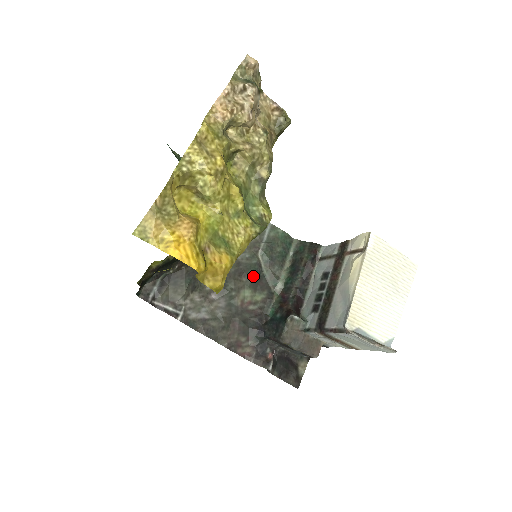
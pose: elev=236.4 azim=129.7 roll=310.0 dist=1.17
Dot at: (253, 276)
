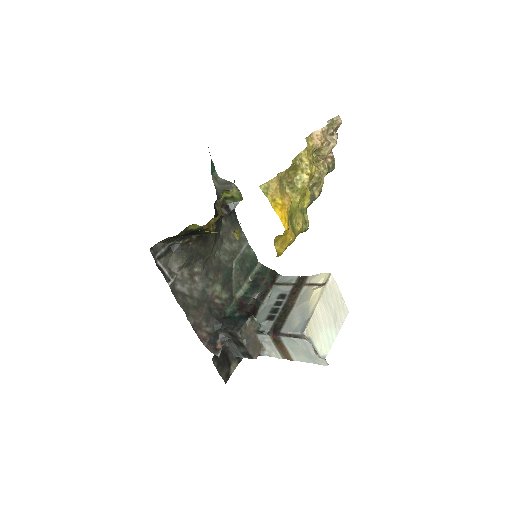
Dot at: (225, 277)
